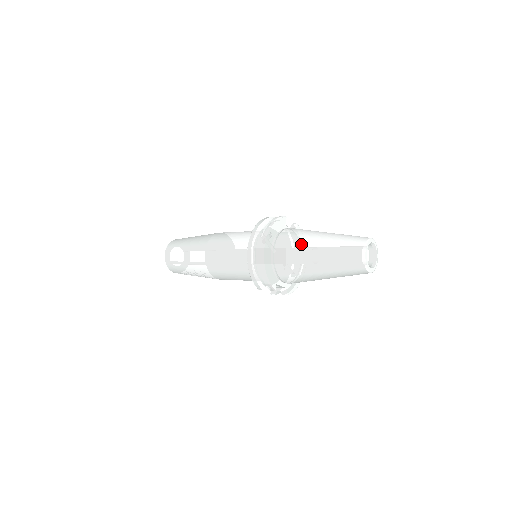
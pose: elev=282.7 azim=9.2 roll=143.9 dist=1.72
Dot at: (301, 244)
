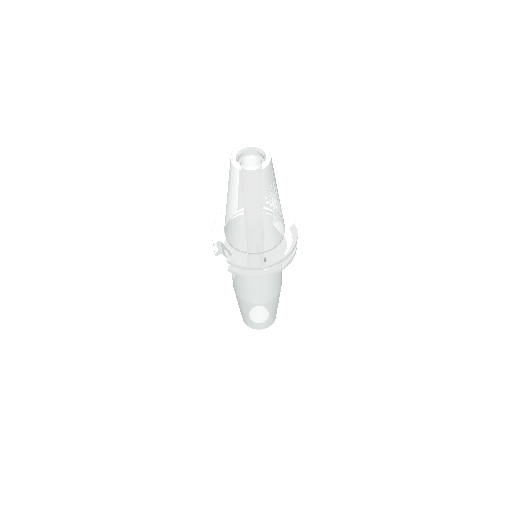
Dot at: occluded
